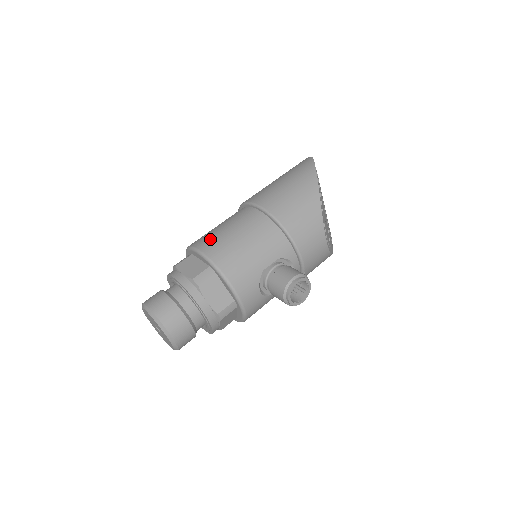
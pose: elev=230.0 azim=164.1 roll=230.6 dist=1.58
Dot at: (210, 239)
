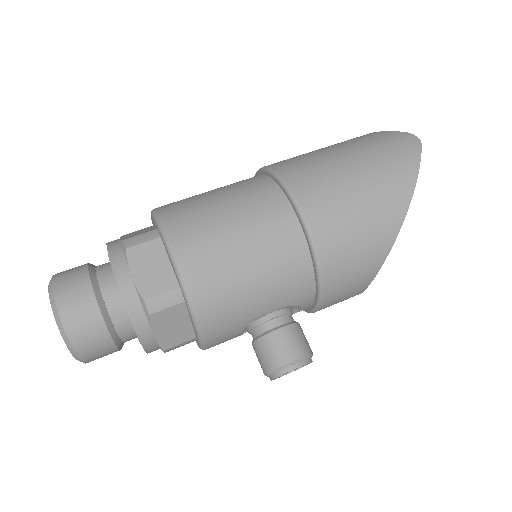
Dot at: (199, 237)
